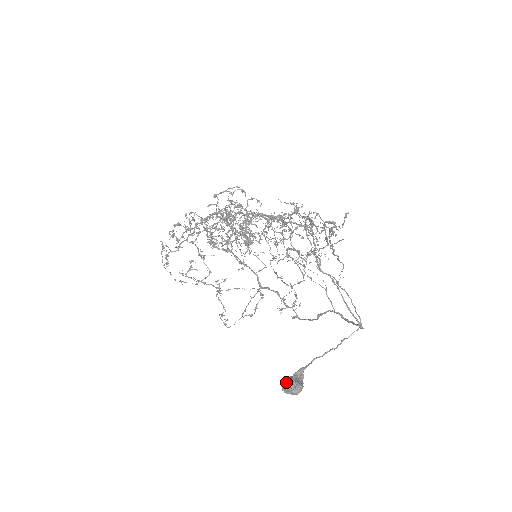
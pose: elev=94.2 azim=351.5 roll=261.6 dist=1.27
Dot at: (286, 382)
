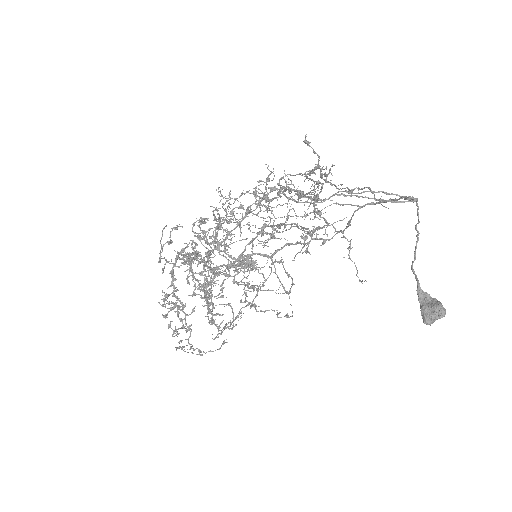
Dot at: (426, 318)
